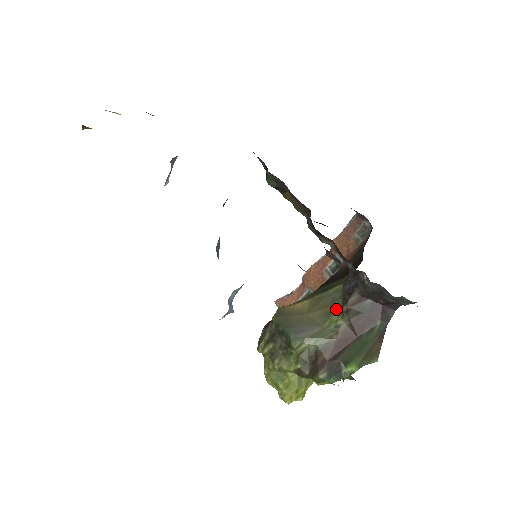
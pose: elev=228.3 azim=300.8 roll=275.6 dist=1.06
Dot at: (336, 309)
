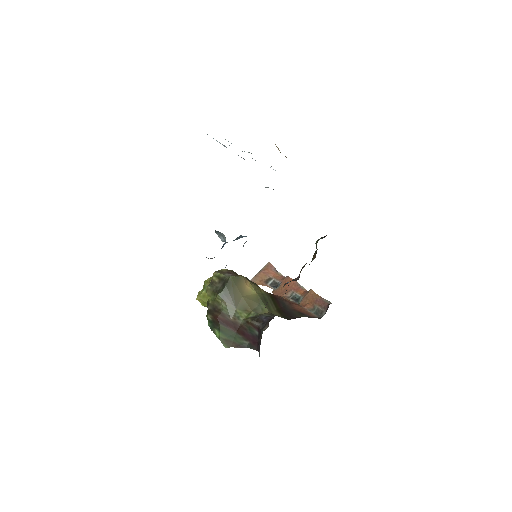
Dot at: (250, 314)
